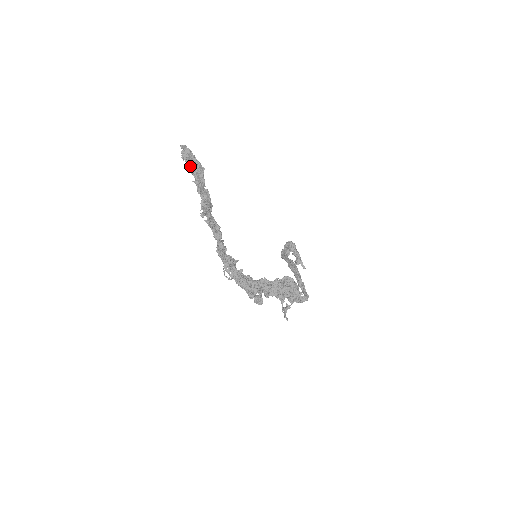
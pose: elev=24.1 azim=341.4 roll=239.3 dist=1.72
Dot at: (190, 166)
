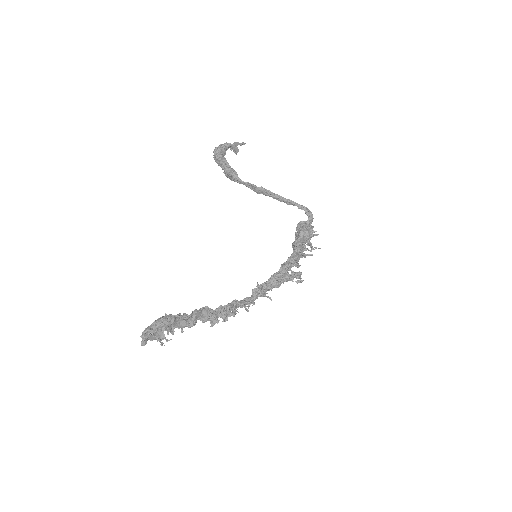
Dot at: occluded
